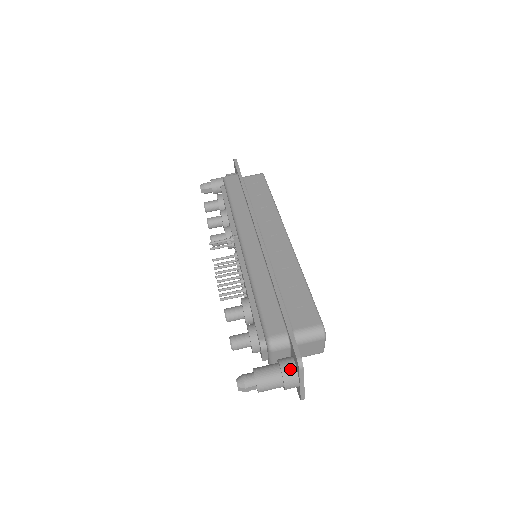
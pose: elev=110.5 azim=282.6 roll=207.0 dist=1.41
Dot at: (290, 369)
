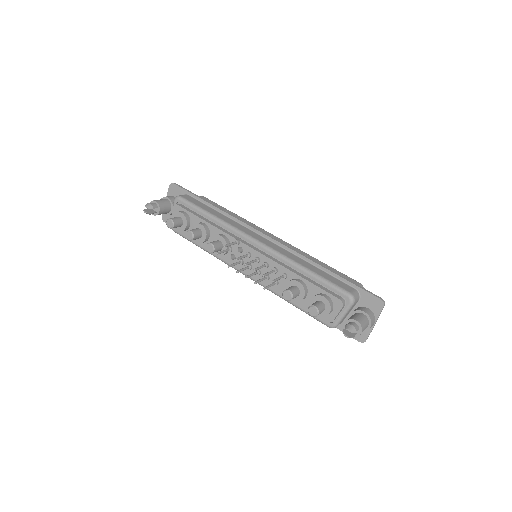
Dot at: (370, 312)
